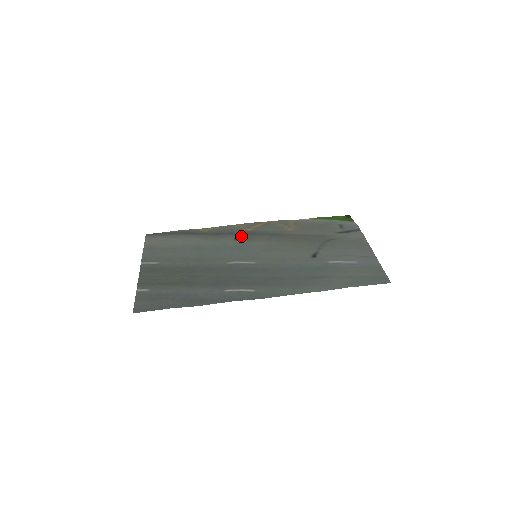
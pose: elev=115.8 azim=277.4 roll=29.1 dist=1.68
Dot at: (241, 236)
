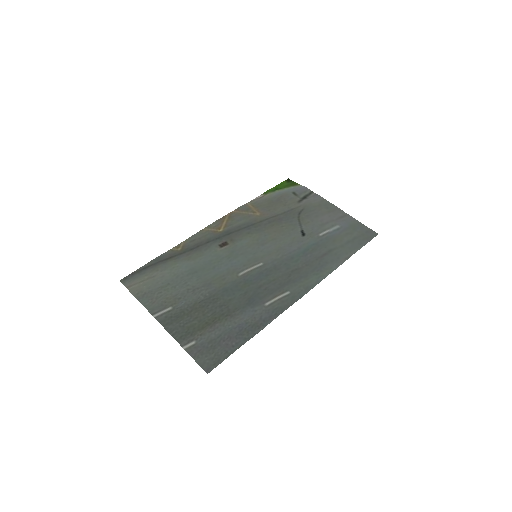
Dot at: (222, 240)
